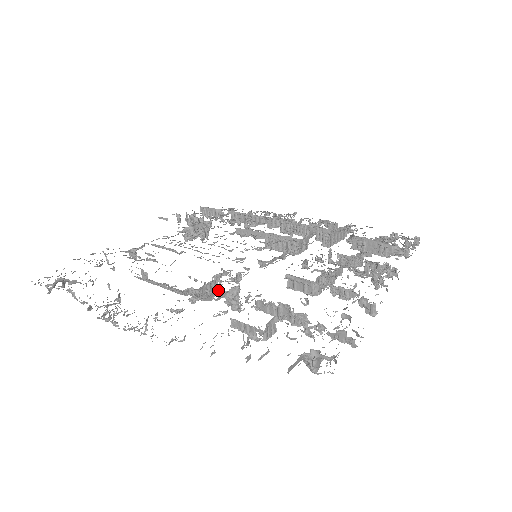
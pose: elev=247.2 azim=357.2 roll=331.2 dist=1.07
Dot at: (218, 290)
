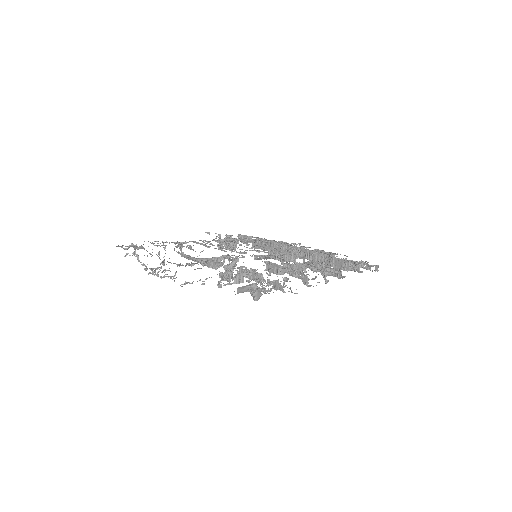
Dot at: (222, 265)
